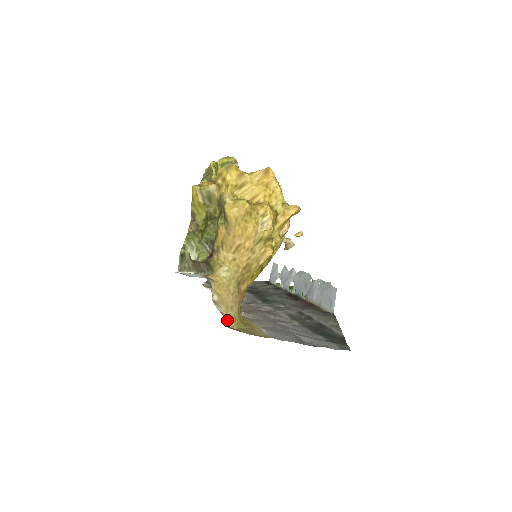
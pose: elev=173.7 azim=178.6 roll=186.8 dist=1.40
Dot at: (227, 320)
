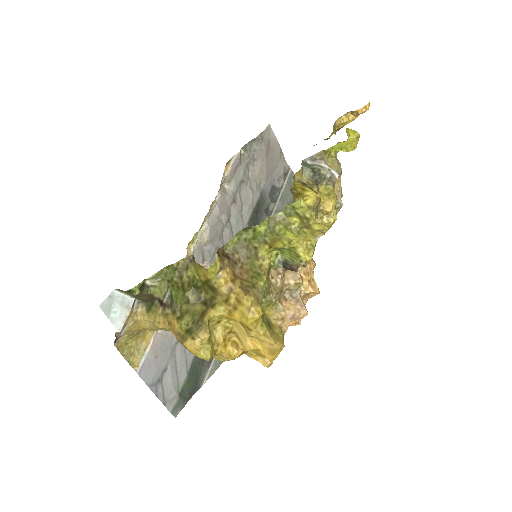
Dot at: (121, 336)
